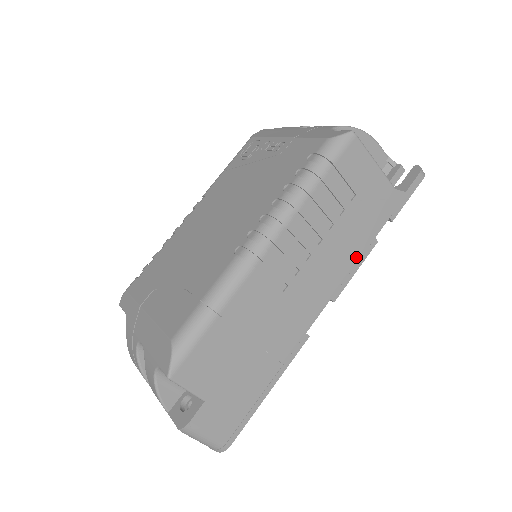
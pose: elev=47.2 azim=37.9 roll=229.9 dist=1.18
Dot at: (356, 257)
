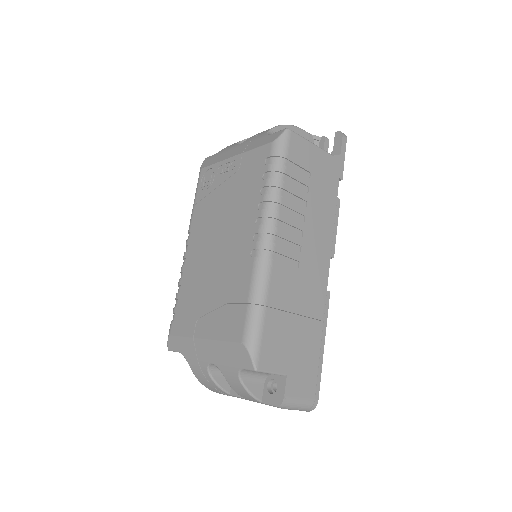
Dot at: (332, 218)
